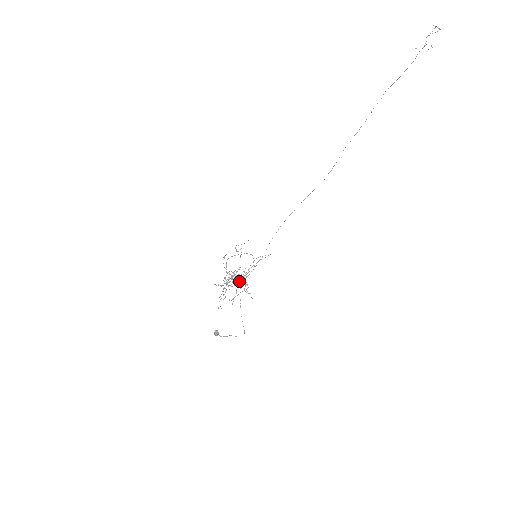
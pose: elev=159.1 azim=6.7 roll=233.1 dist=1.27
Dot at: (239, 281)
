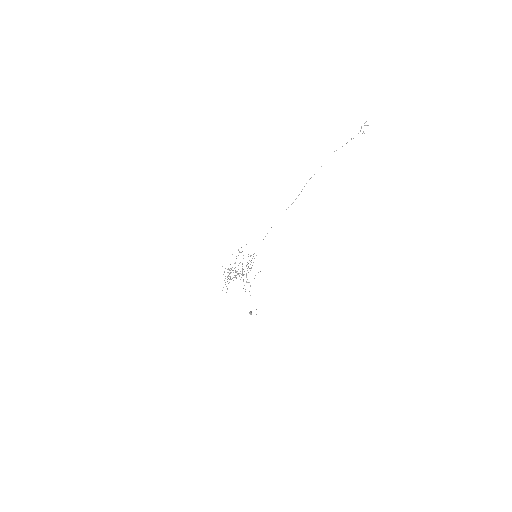
Dot at: (244, 274)
